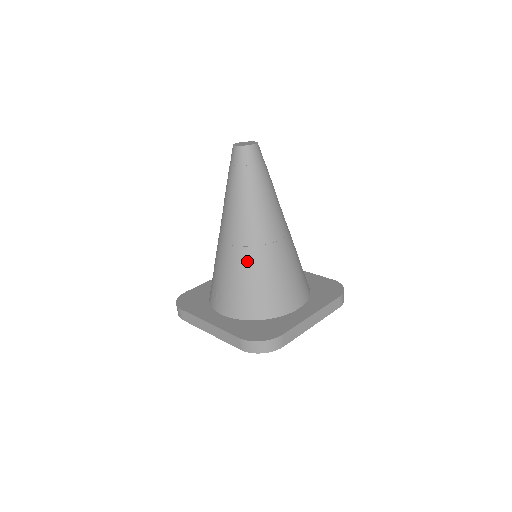
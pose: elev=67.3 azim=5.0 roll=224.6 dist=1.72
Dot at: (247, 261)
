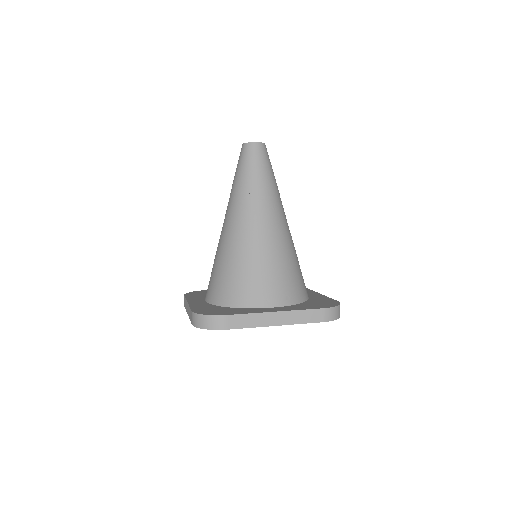
Dot at: (228, 247)
